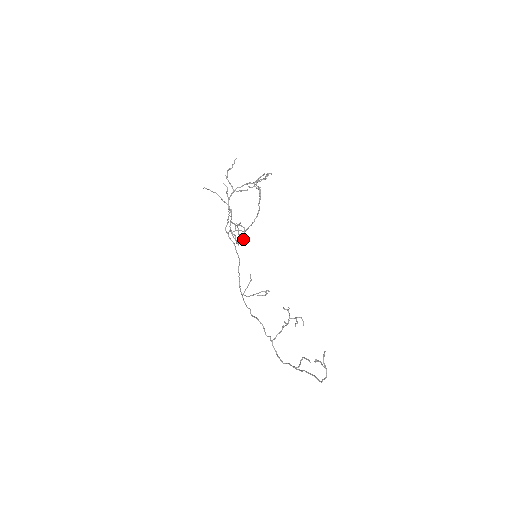
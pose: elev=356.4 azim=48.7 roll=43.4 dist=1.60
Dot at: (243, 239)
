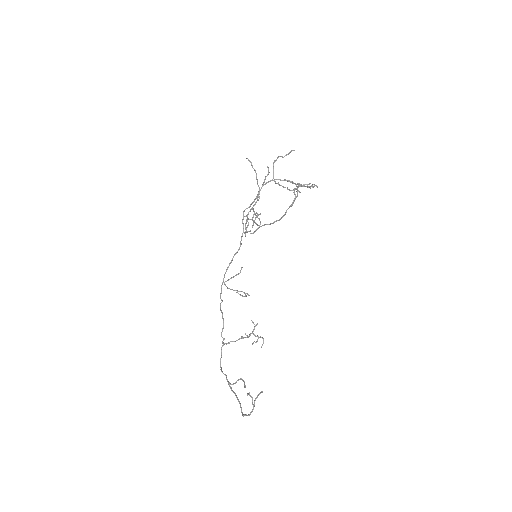
Dot at: (253, 233)
